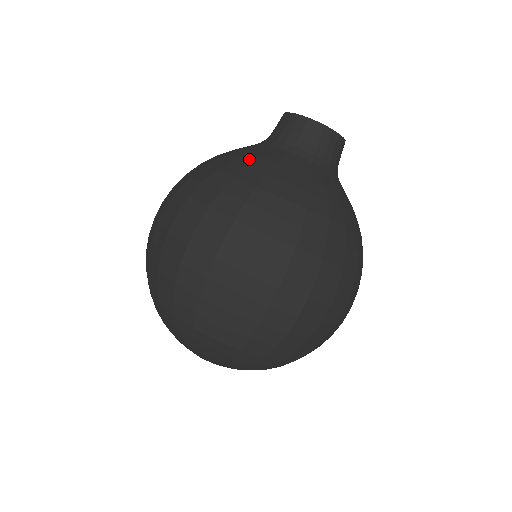
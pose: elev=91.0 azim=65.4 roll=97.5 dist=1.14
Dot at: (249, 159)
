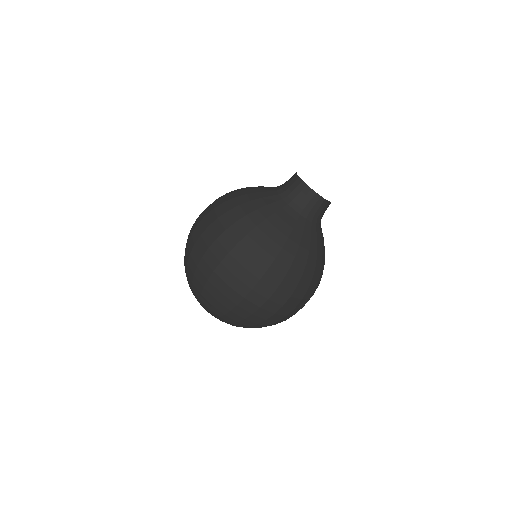
Dot at: (255, 197)
